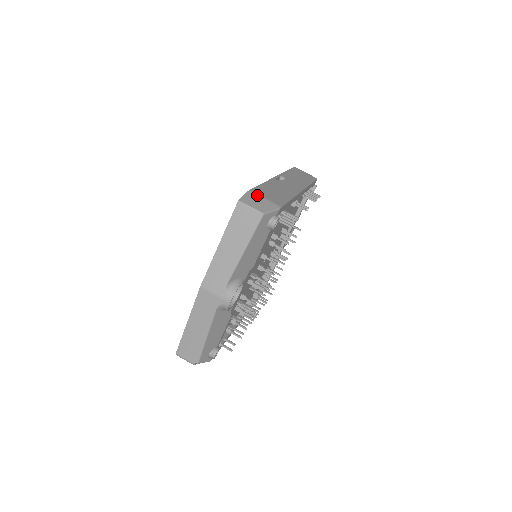
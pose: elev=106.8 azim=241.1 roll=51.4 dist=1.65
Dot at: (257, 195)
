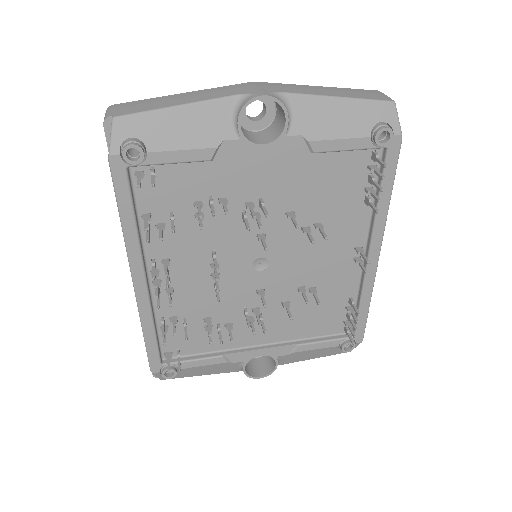
Dot at: occluded
